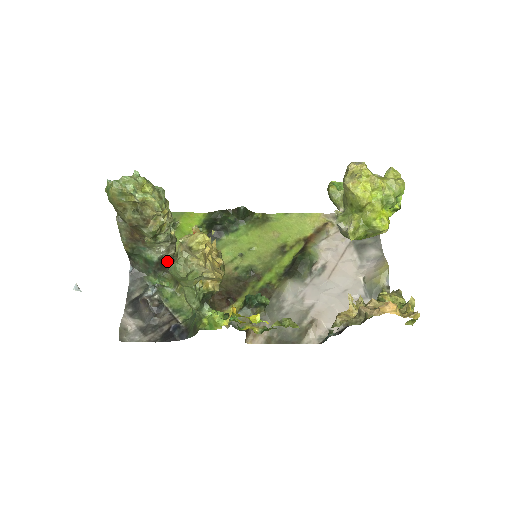
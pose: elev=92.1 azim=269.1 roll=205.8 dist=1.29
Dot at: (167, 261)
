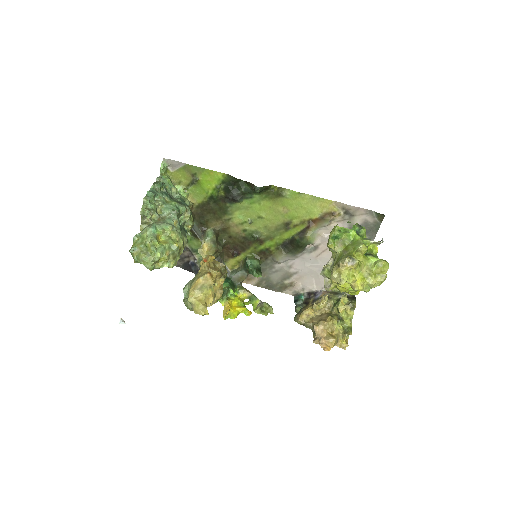
Dot at: occluded
